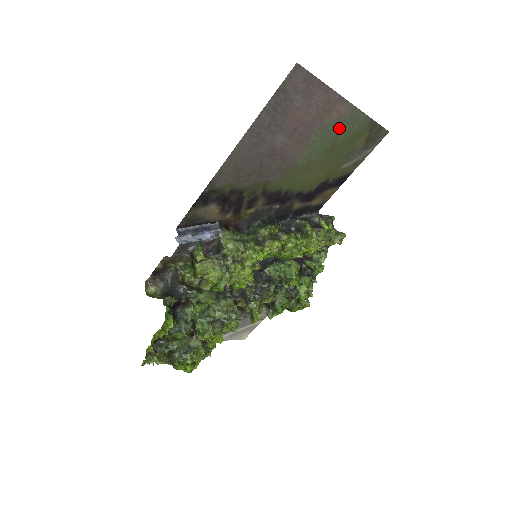
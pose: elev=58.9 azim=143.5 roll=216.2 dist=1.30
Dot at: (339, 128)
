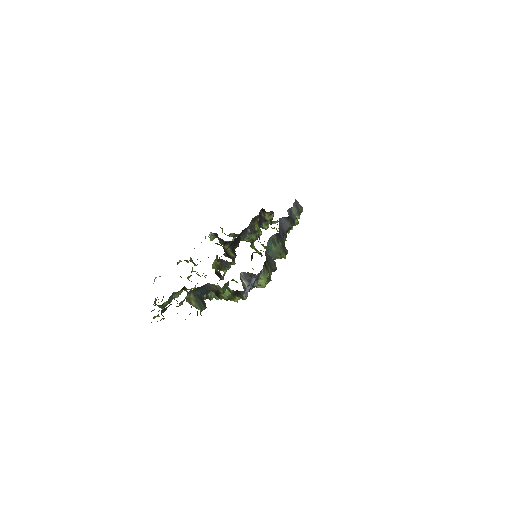
Dot at: occluded
